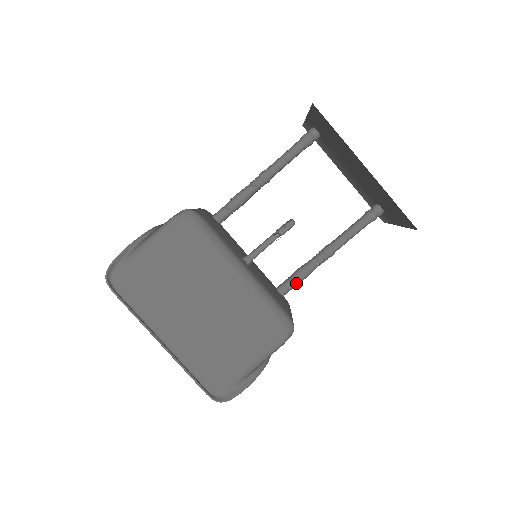
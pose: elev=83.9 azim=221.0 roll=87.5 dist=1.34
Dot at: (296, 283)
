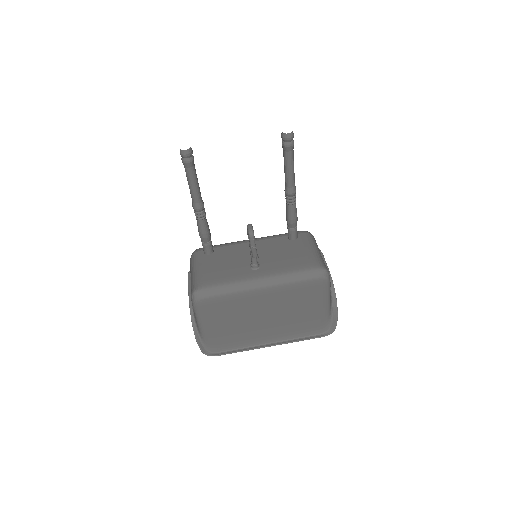
Dot at: (295, 226)
